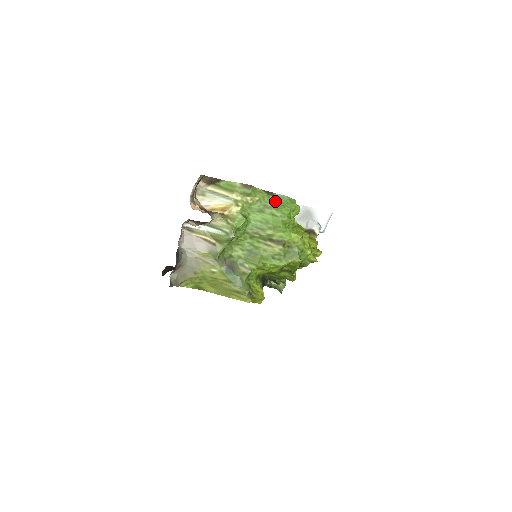
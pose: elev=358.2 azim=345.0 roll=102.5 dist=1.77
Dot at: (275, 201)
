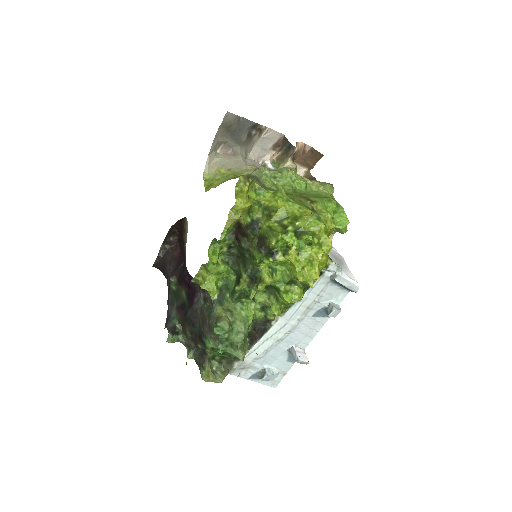
Dot at: occluded
